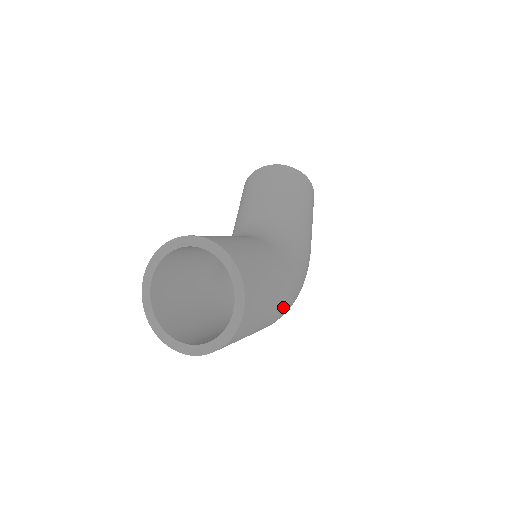
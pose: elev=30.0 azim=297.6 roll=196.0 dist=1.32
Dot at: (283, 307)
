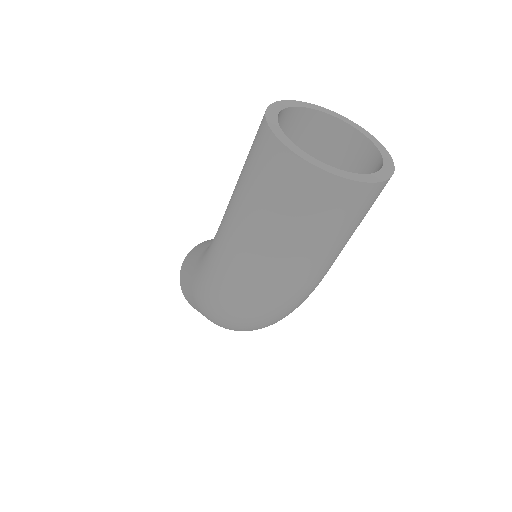
Dot at: (325, 273)
